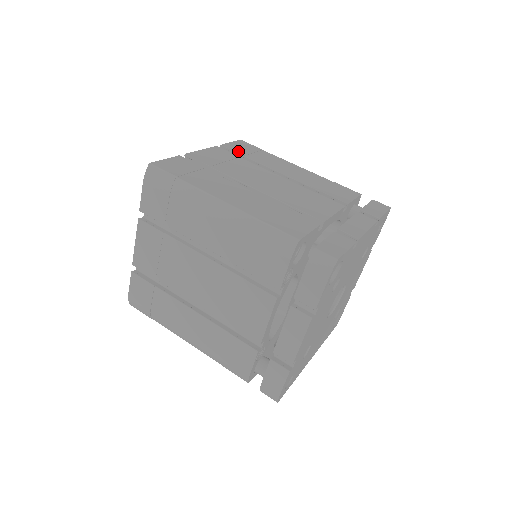
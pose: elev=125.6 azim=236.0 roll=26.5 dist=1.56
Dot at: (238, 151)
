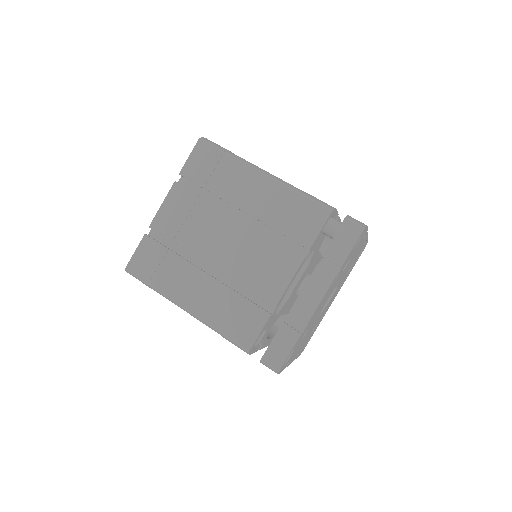
Dot at: (197, 180)
